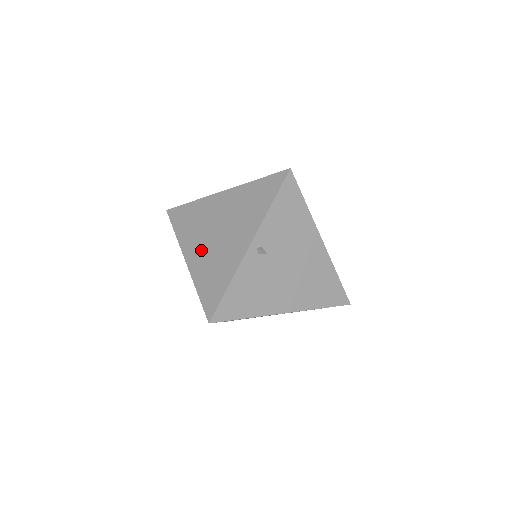
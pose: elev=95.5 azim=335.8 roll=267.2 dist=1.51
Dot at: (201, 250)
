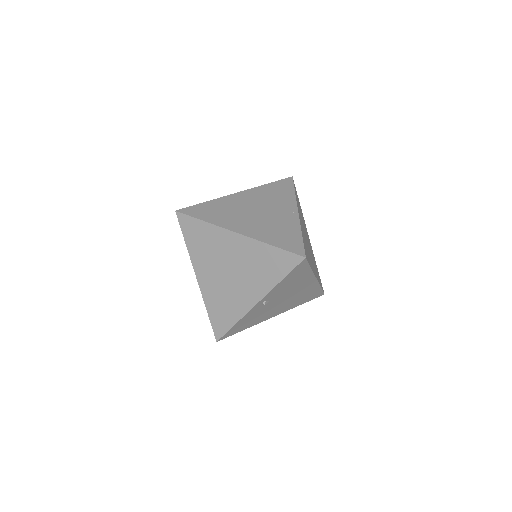
Dot at: (212, 279)
